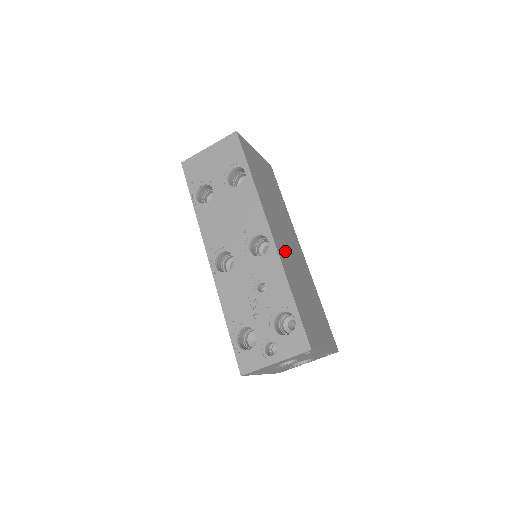
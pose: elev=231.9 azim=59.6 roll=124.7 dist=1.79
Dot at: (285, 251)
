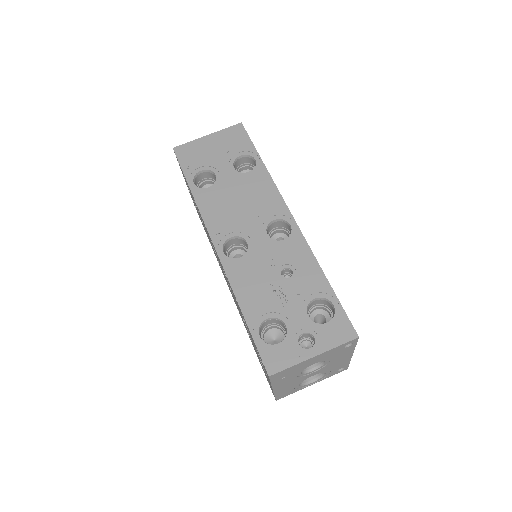
Dot at: occluded
